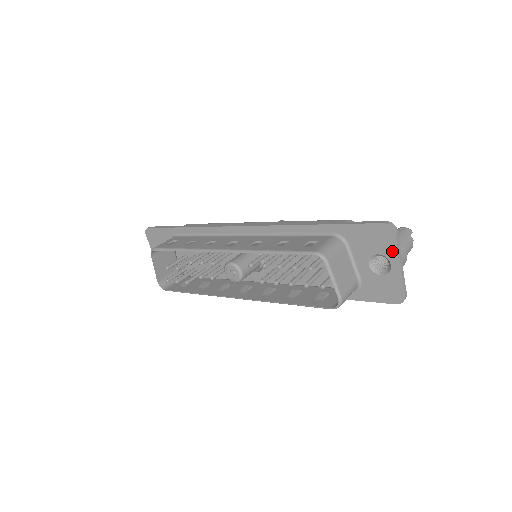
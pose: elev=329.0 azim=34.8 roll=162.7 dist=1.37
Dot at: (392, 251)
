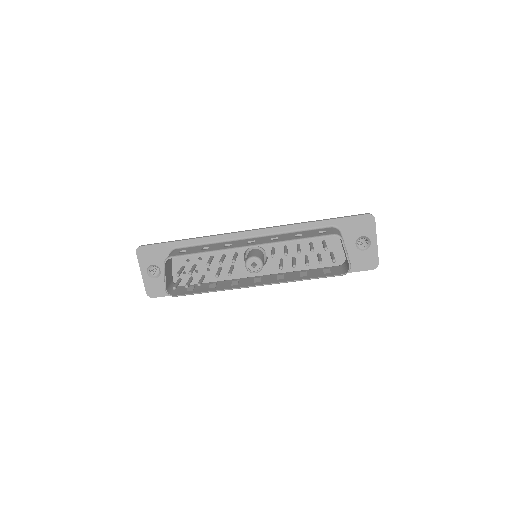
Dot at: (372, 232)
